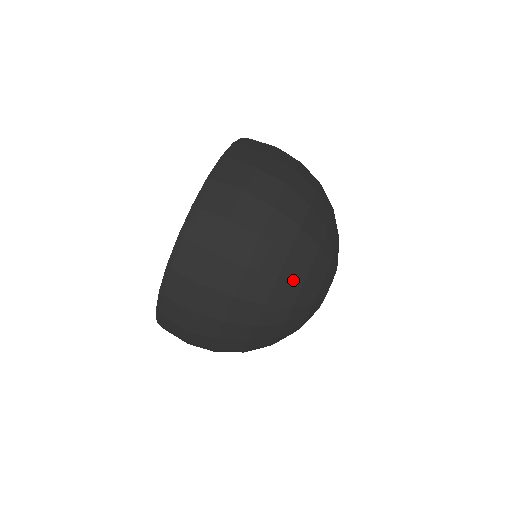
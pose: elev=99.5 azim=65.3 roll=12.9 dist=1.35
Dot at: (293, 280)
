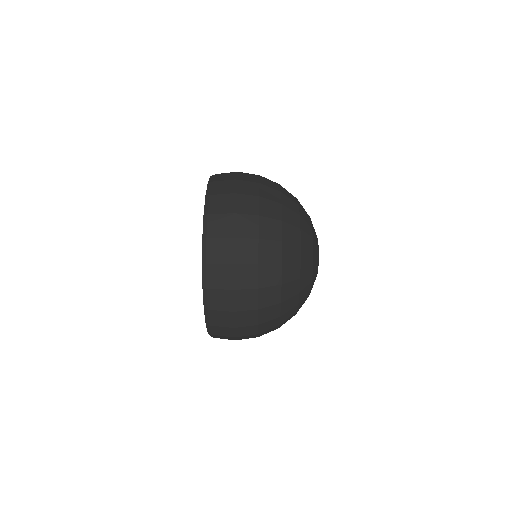
Dot at: (293, 240)
